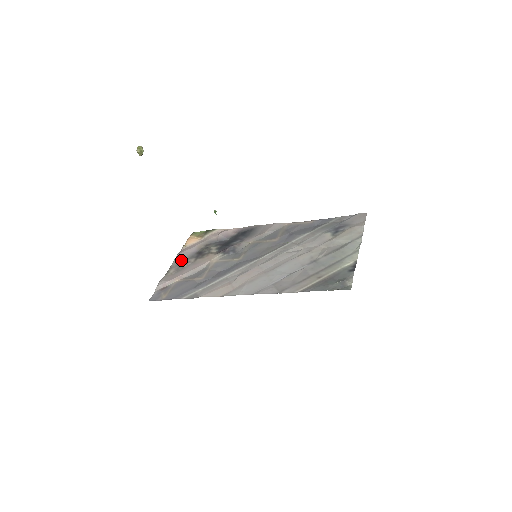
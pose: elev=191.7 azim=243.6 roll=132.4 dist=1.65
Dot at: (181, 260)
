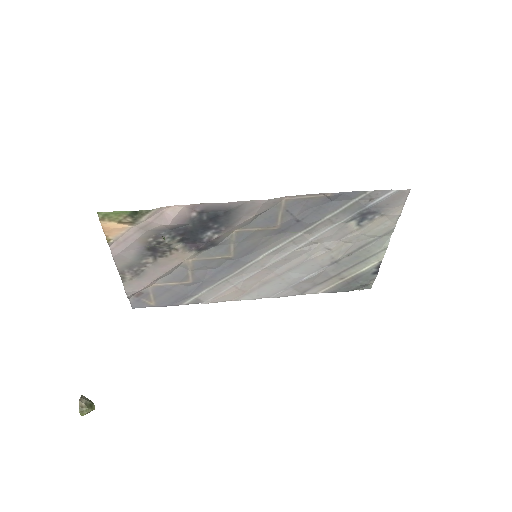
Dot at: (129, 264)
